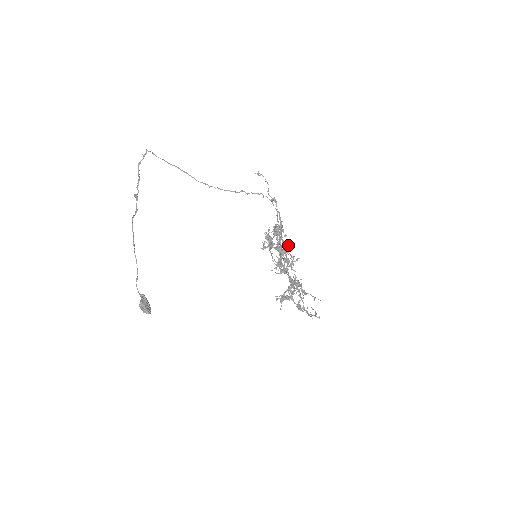
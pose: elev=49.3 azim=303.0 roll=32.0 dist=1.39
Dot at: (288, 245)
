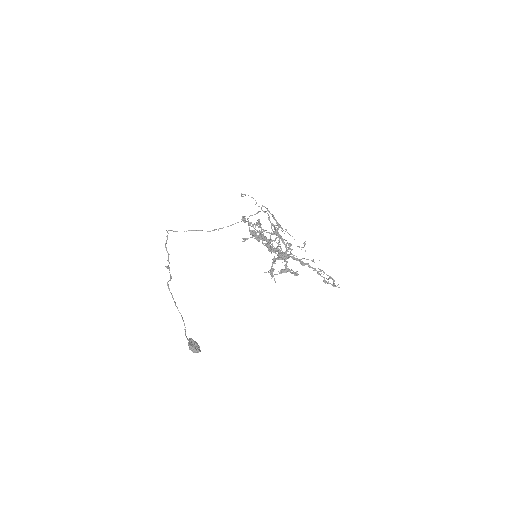
Dot at: occluded
